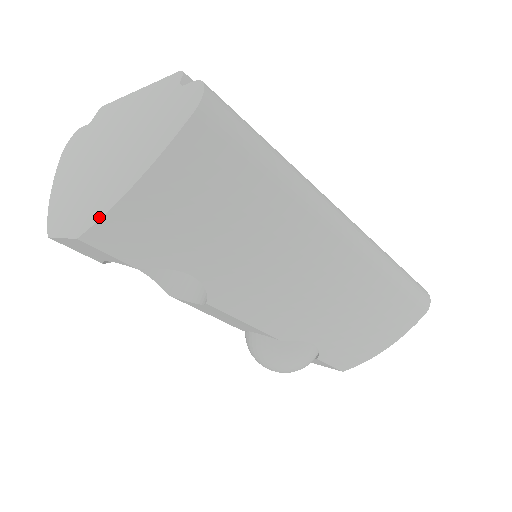
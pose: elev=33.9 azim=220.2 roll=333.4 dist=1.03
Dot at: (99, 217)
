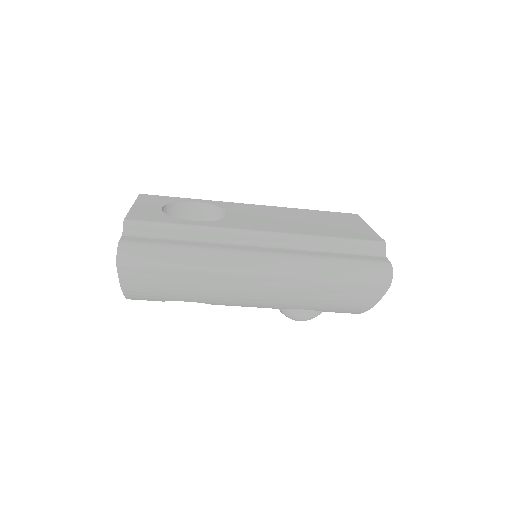
Dot at: occluded
